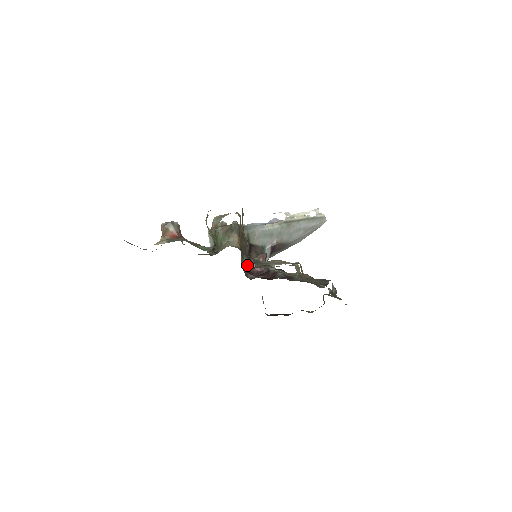
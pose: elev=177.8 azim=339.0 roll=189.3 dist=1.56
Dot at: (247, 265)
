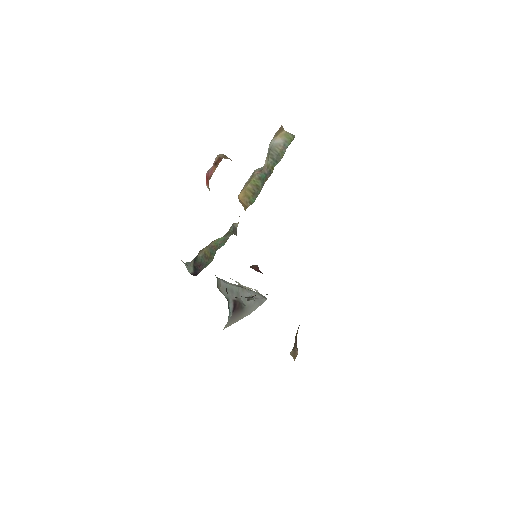
Dot at: occluded
